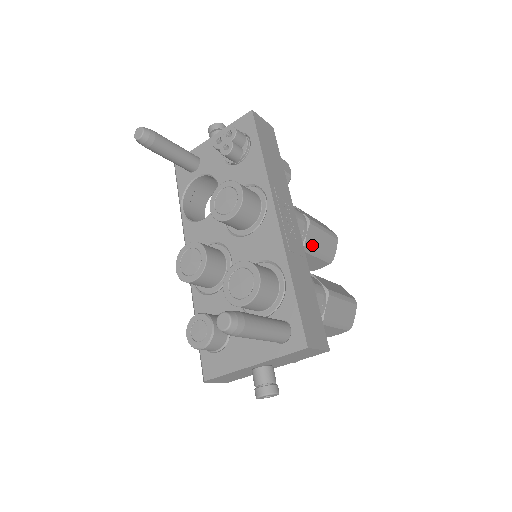
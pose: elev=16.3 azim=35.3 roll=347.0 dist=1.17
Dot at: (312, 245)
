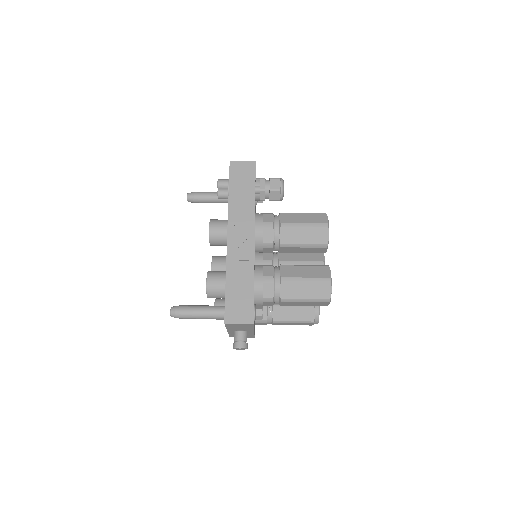
Dot at: (290, 241)
